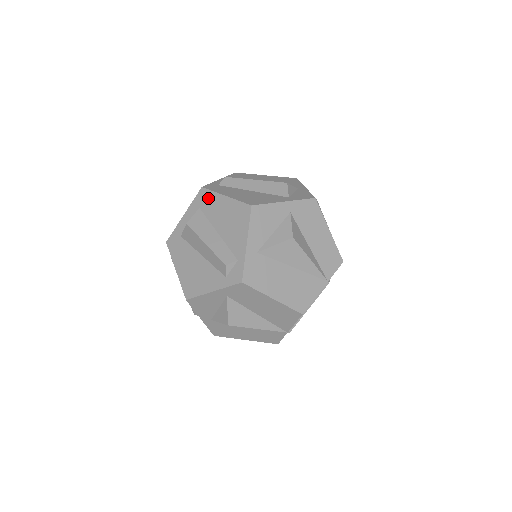
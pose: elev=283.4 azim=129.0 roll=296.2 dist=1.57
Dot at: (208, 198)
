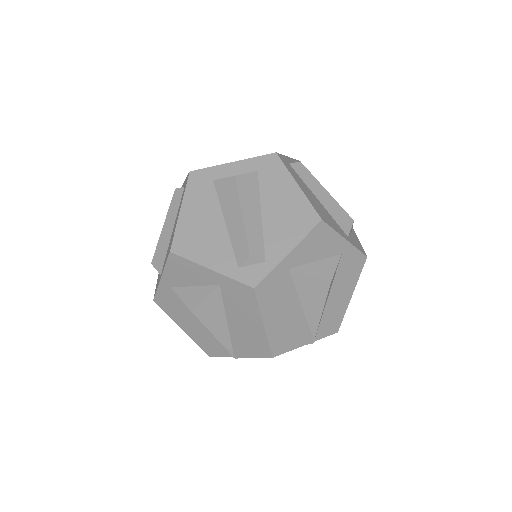
Dot at: (276, 170)
